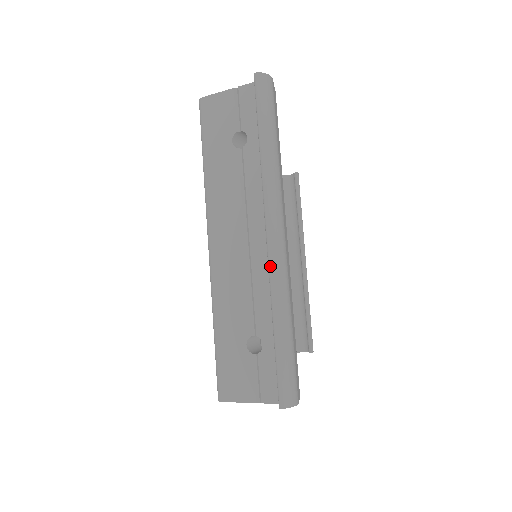
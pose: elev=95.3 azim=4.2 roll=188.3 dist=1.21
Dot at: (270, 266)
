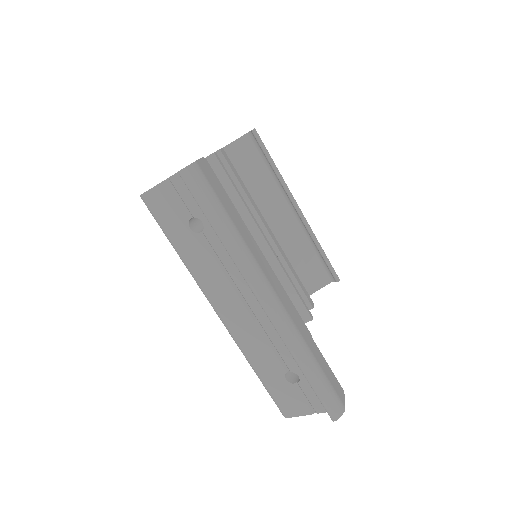
Dot at: (276, 329)
